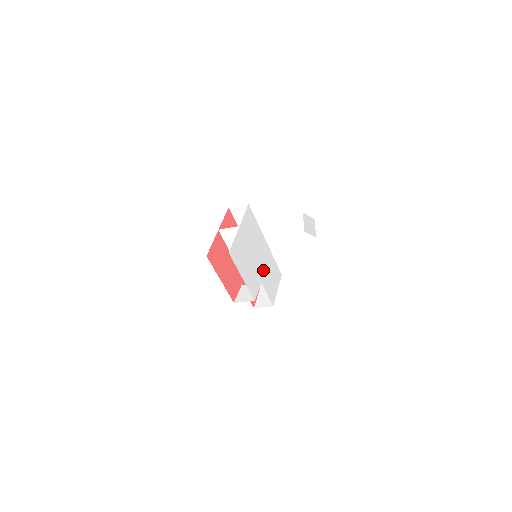
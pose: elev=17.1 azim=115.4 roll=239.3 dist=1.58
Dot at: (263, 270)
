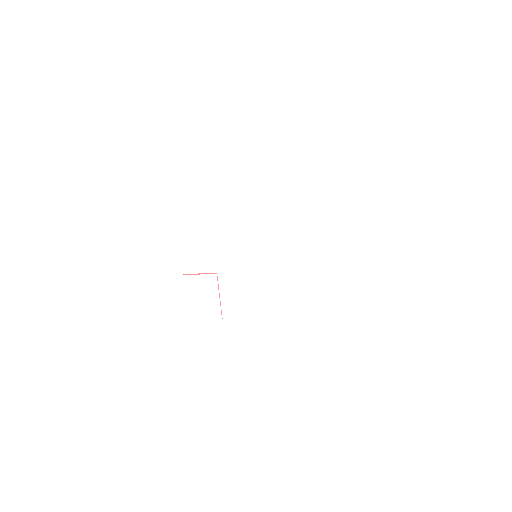
Dot at: (236, 265)
